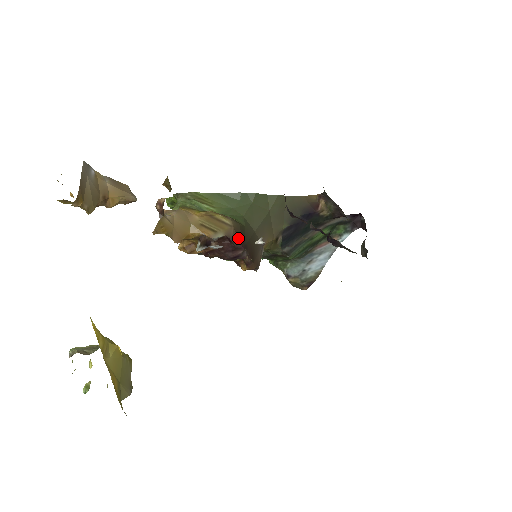
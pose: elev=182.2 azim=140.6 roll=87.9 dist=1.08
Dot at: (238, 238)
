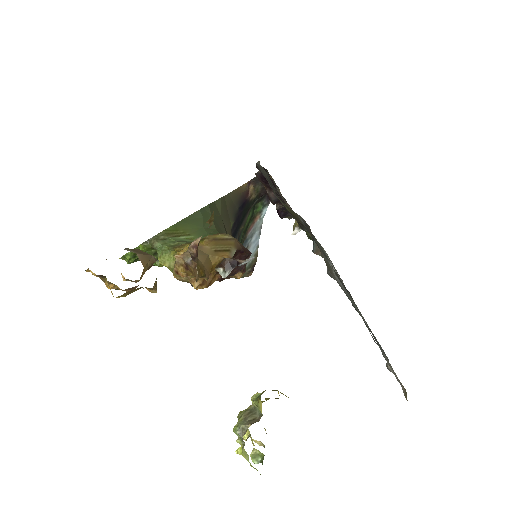
Dot at: (244, 247)
